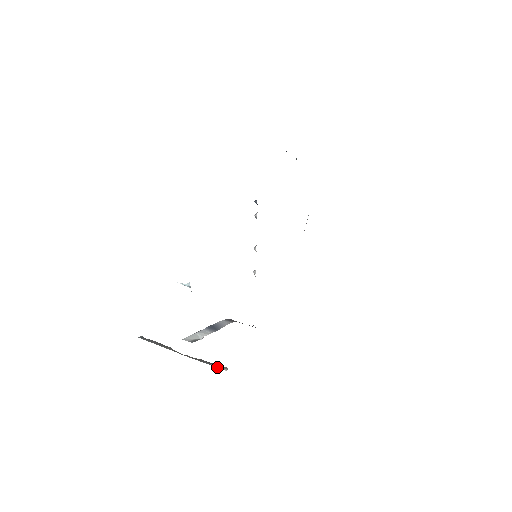
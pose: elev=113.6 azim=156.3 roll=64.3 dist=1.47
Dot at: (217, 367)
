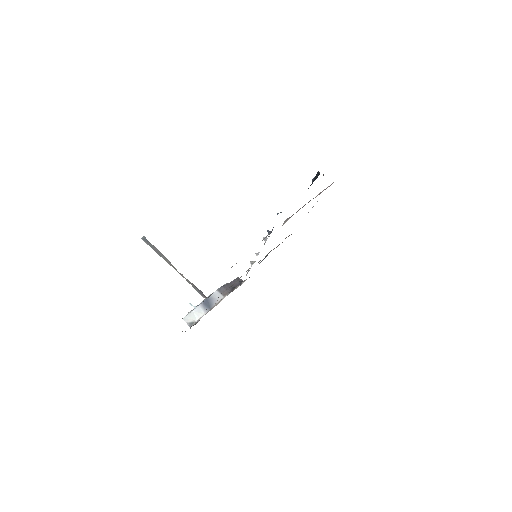
Dot at: occluded
